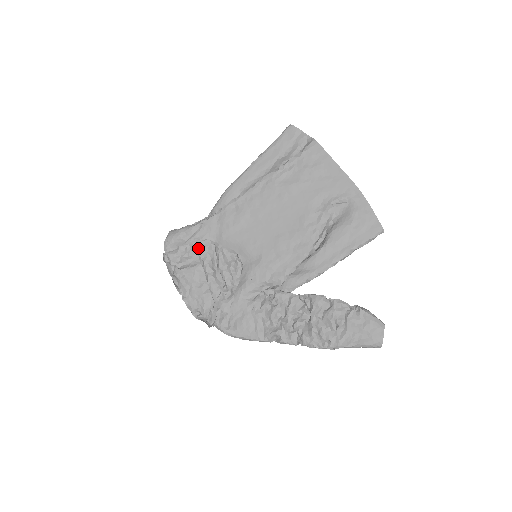
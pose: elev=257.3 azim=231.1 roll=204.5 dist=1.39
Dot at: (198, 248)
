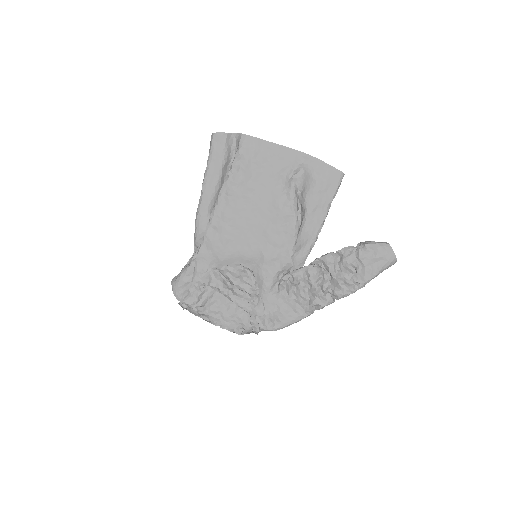
Dot at: (206, 281)
